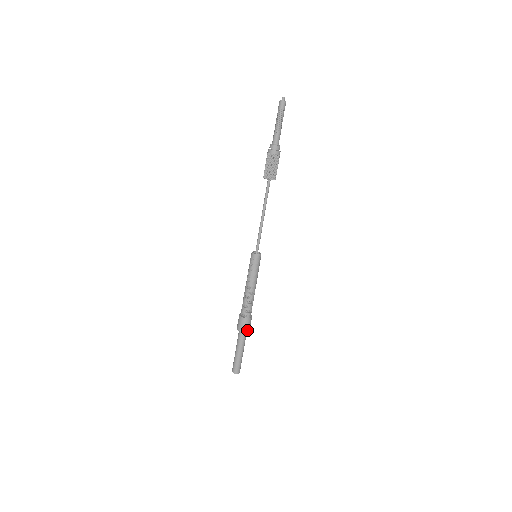
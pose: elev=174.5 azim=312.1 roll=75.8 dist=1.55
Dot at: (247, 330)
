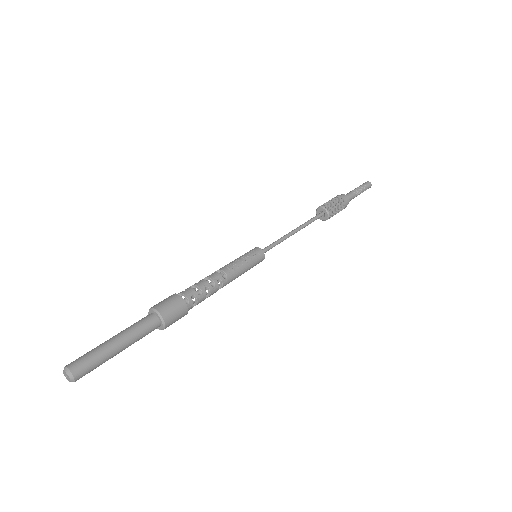
Dot at: (168, 322)
